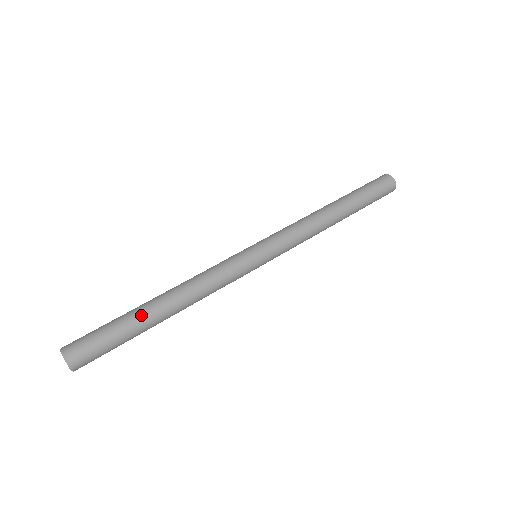
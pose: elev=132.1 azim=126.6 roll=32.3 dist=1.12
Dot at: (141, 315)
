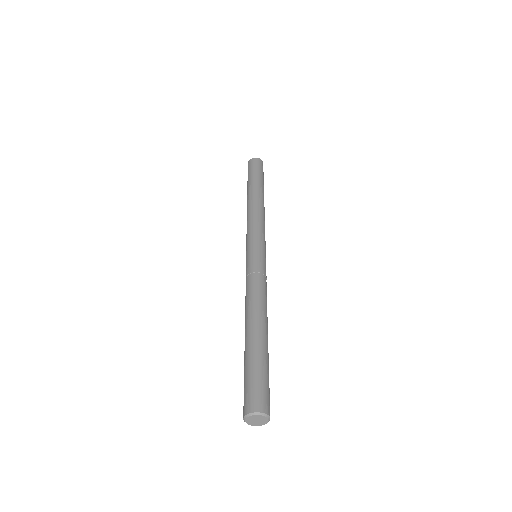
Dot at: (255, 342)
